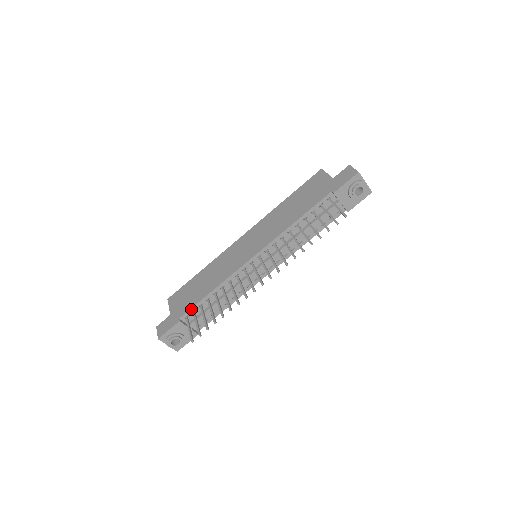
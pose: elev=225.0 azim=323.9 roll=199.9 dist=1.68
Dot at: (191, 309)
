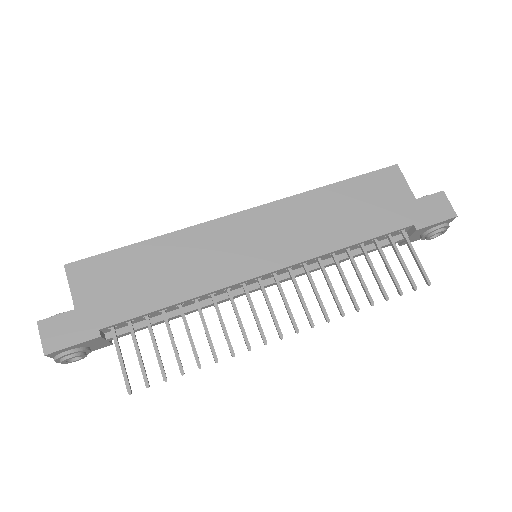
Dot at: (128, 320)
